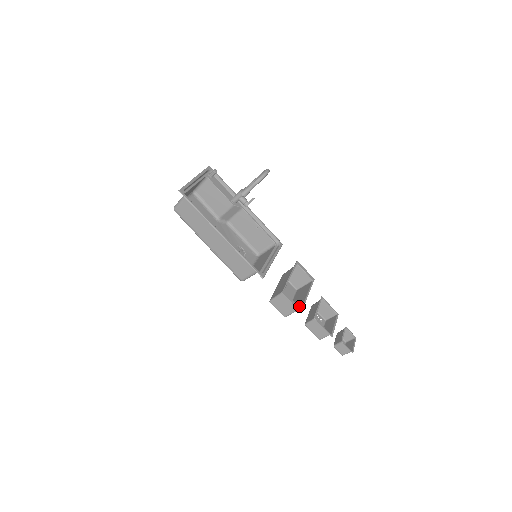
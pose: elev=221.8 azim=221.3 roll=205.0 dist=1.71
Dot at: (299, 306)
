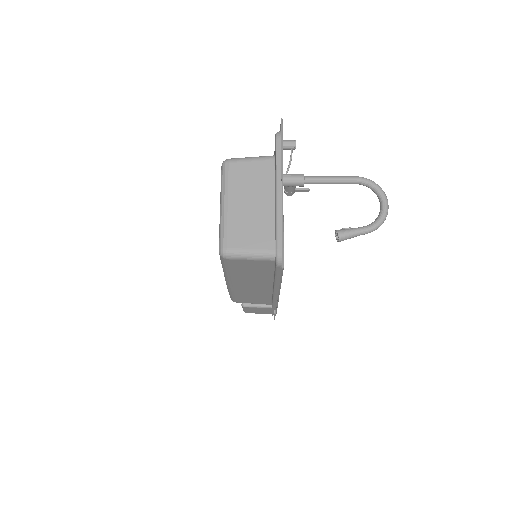
Dot at: occluded
